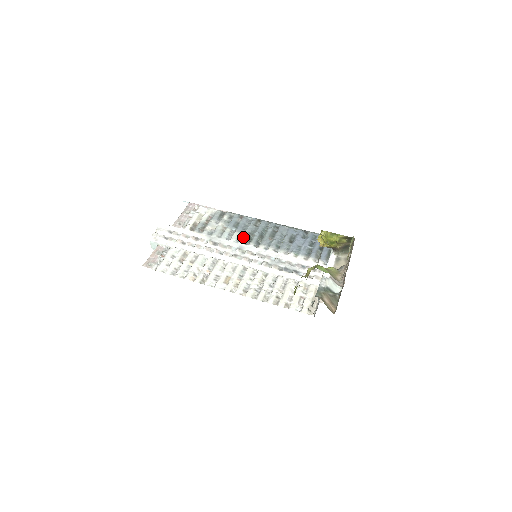
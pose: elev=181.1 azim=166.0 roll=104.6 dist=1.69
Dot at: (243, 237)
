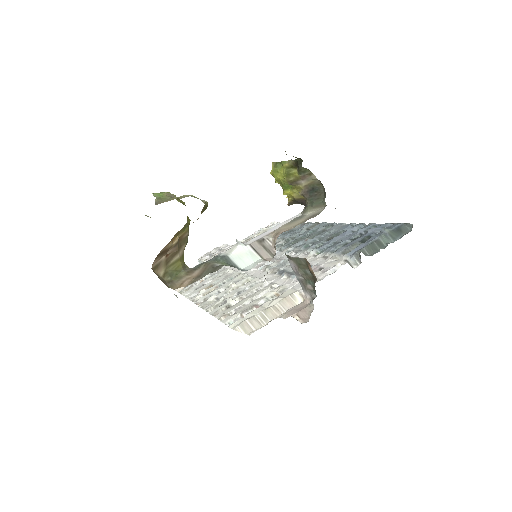
Dot at: (278, 243)
